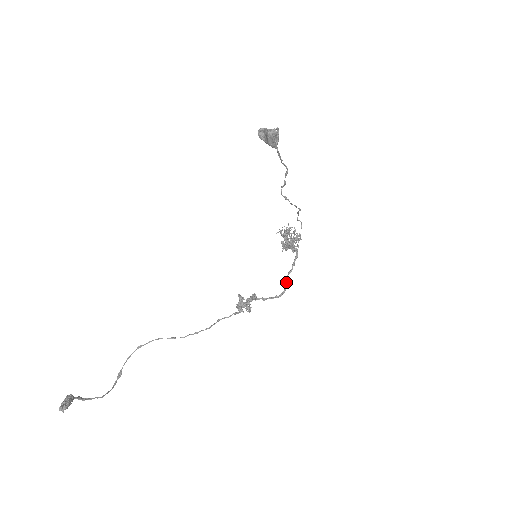
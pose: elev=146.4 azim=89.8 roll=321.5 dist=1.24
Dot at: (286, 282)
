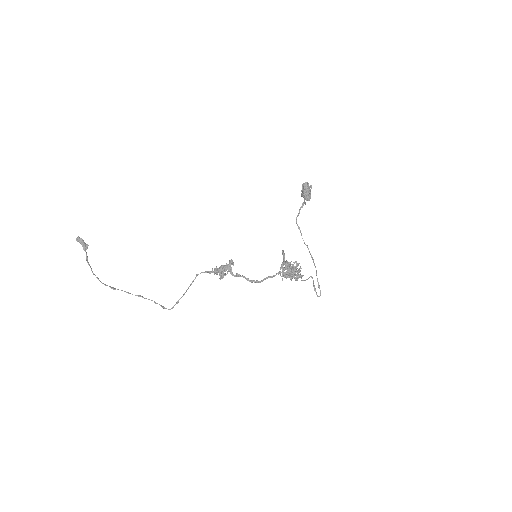
Dot at: (264, 279)
